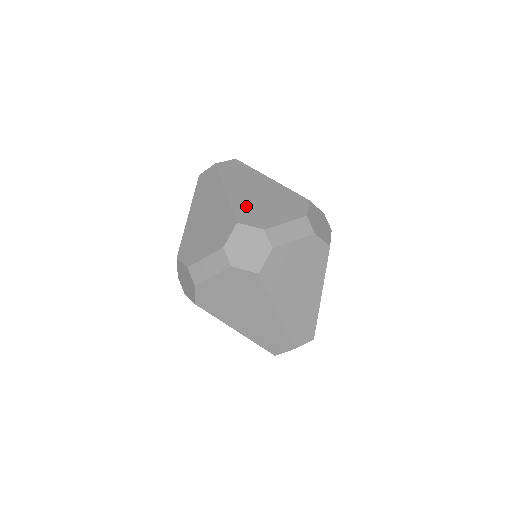
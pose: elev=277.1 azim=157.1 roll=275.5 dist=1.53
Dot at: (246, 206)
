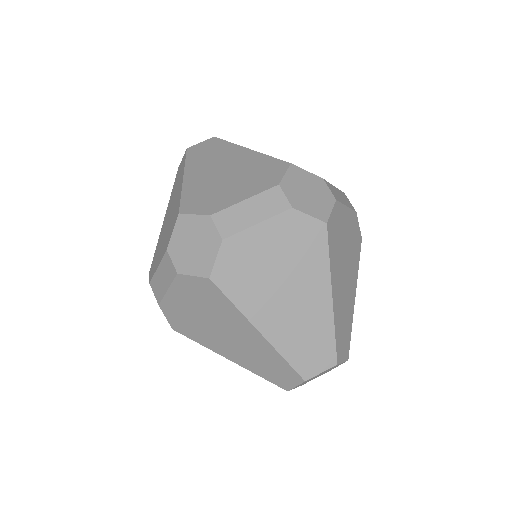
Dot at: occluded
